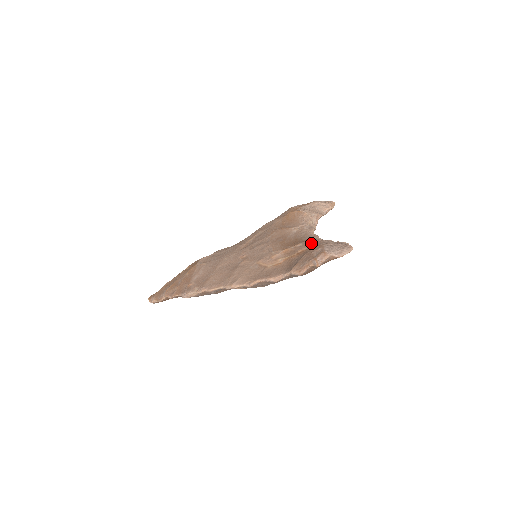
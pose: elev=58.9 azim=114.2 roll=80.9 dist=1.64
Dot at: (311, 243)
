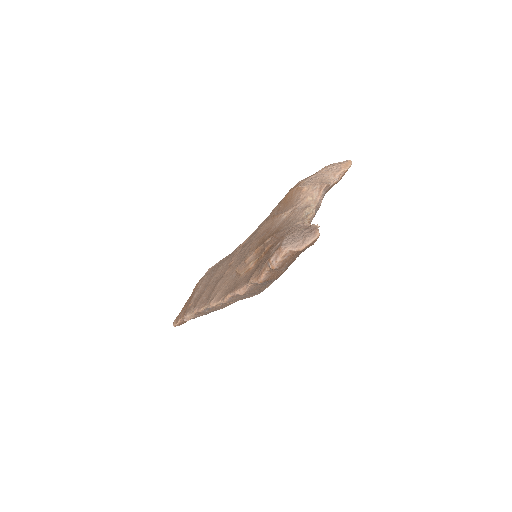
Dot at: (278, 235)
